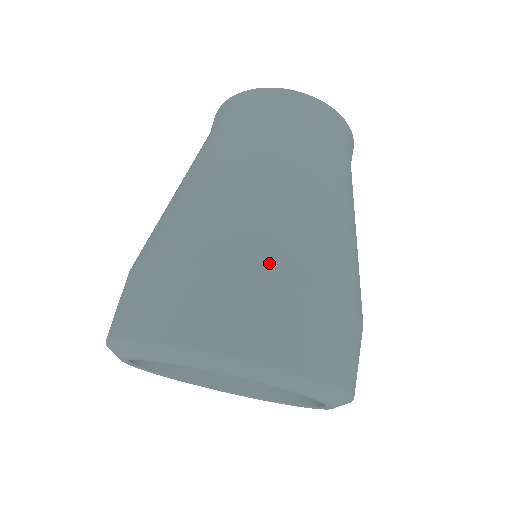
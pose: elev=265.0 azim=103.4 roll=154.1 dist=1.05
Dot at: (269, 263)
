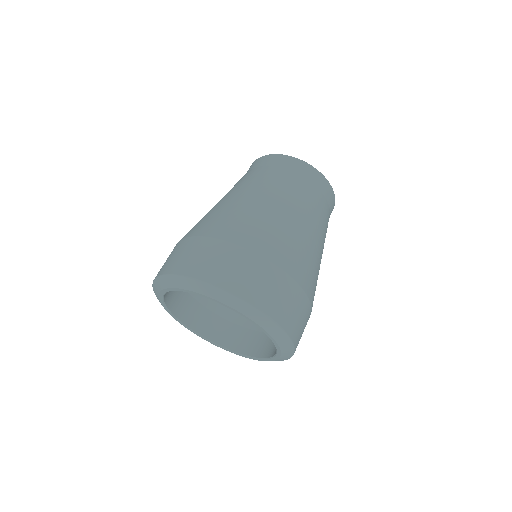
Dot at: (241, 240)
